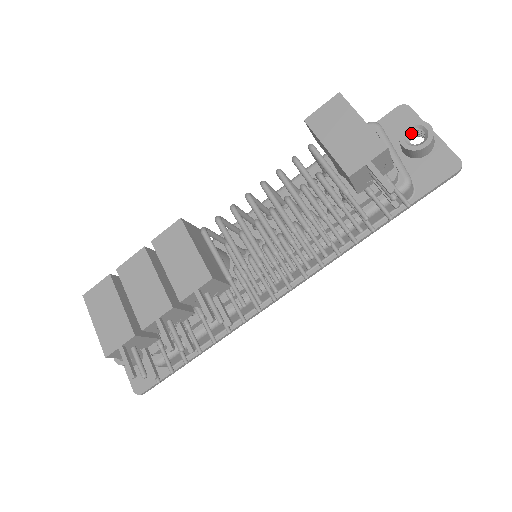
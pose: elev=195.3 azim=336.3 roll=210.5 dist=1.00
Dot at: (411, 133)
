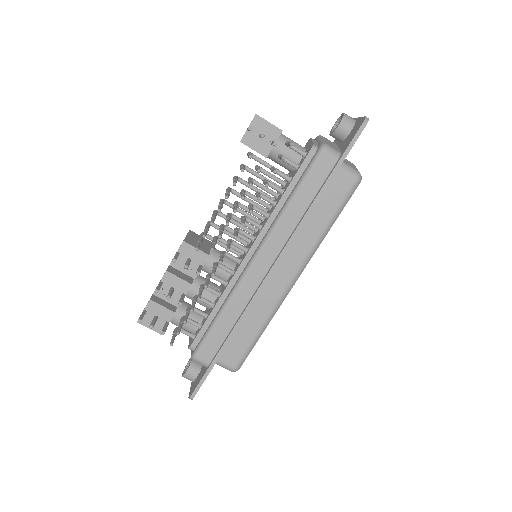
Dot at: occluded
